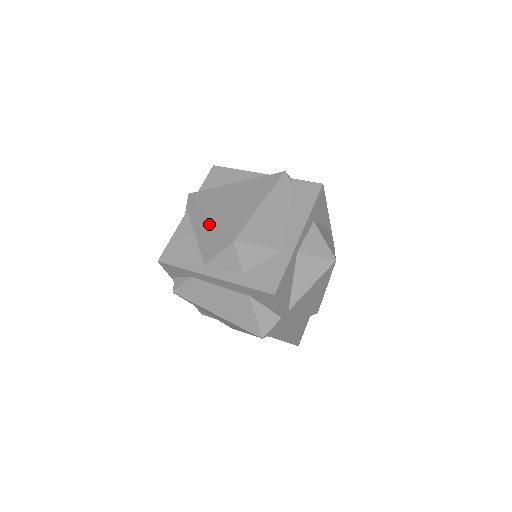
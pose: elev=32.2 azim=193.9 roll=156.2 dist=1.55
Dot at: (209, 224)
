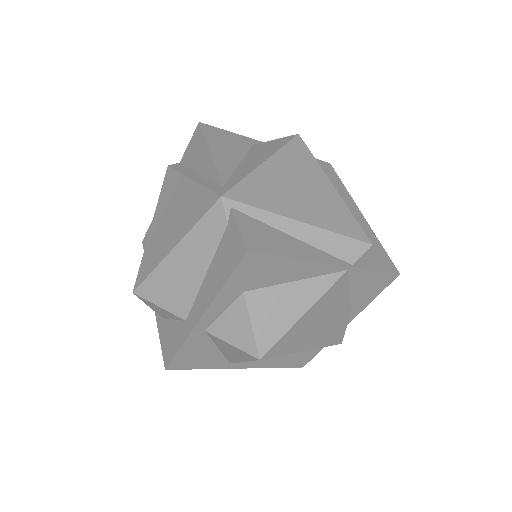
Dot at: occluded
